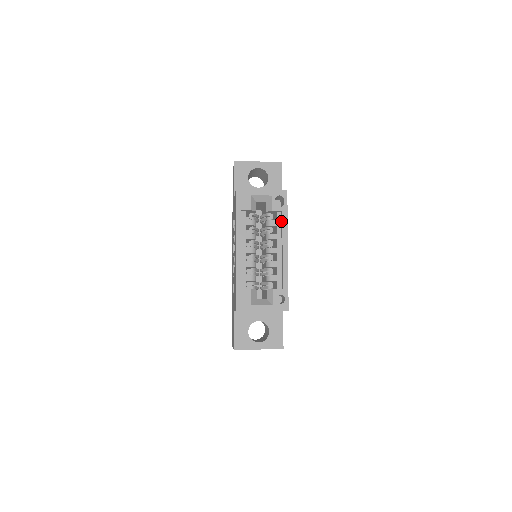
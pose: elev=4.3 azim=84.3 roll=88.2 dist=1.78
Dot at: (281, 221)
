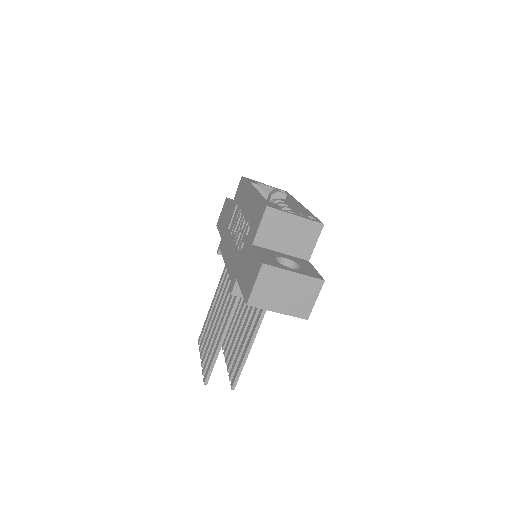
Dot at: (287, 201)
